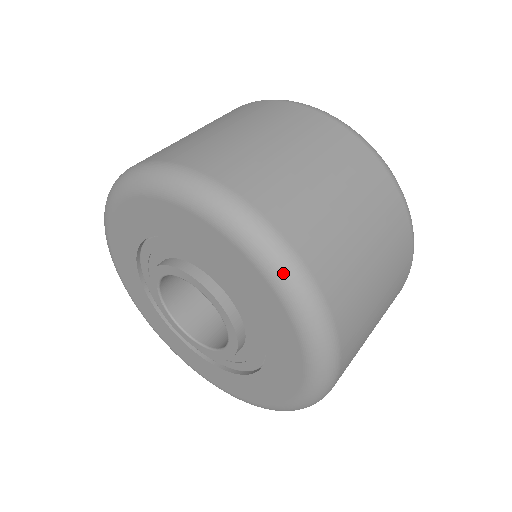
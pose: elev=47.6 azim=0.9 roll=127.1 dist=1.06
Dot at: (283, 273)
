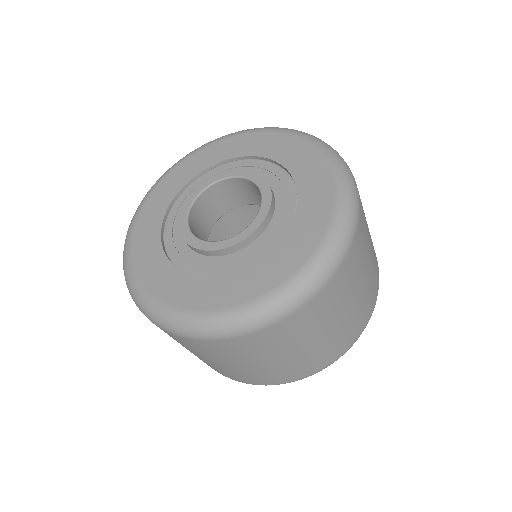
Dot at: (349, 210)
